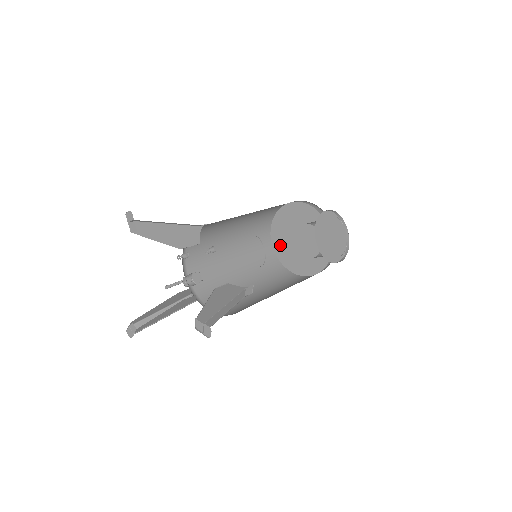
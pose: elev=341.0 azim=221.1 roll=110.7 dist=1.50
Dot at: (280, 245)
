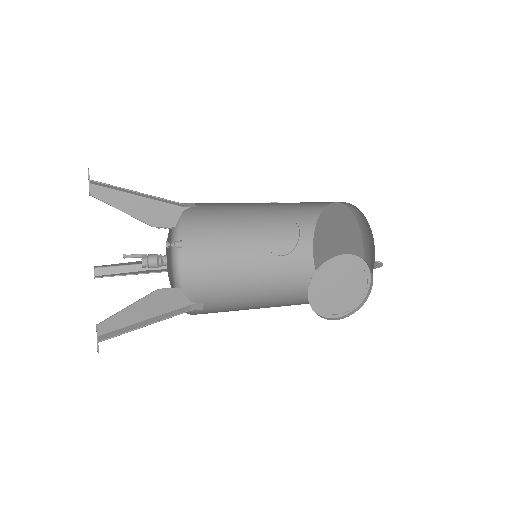
Dot at: (319, 241)
